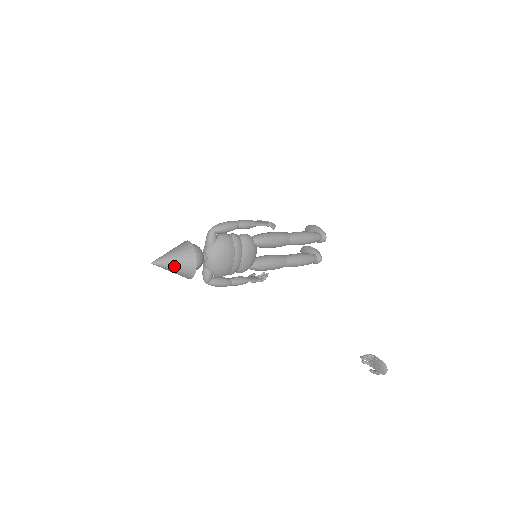
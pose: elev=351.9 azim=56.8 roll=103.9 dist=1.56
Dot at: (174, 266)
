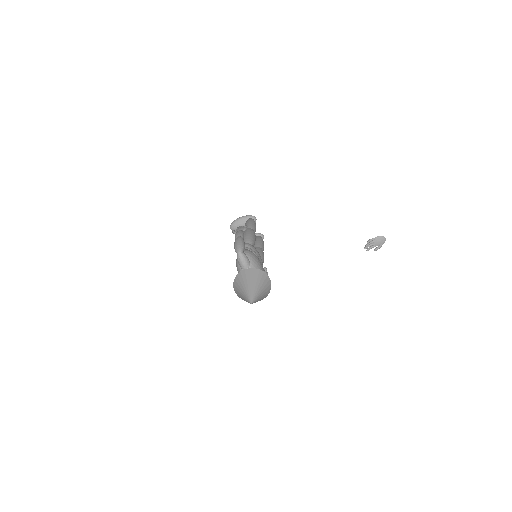
Dot at: (261, 292)
